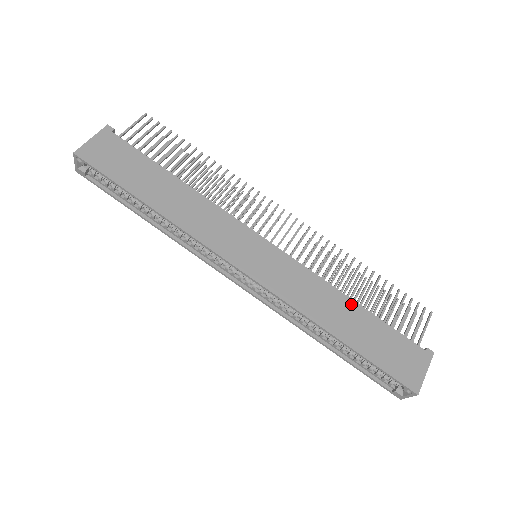
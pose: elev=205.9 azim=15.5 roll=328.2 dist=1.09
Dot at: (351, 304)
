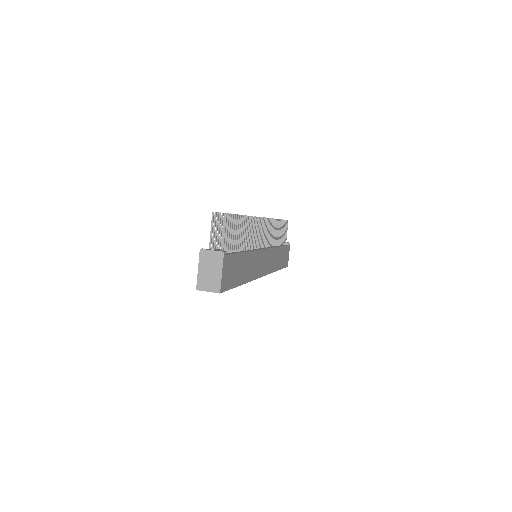
Dot at: (280, 249)
